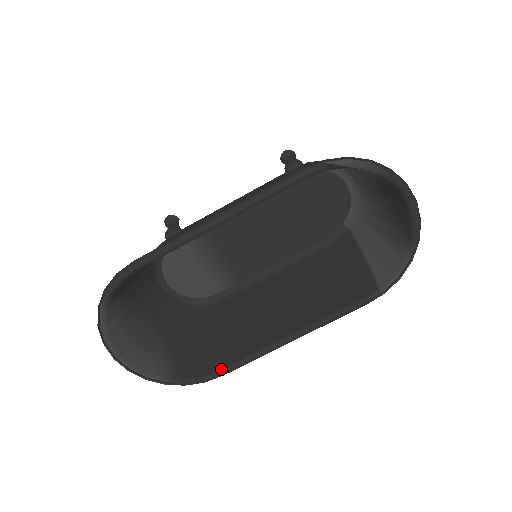
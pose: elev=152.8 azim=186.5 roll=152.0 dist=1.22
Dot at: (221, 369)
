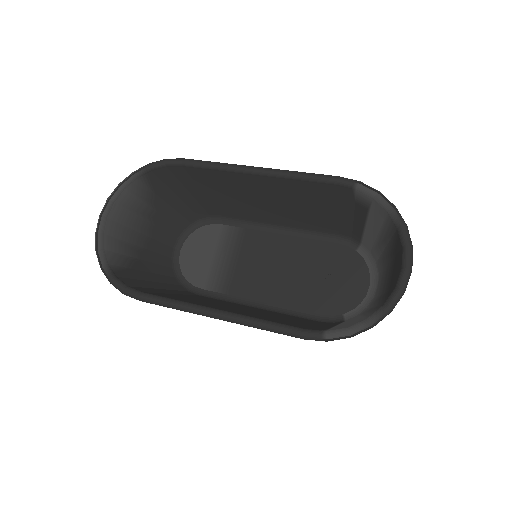
Dot at: (145, 292)
